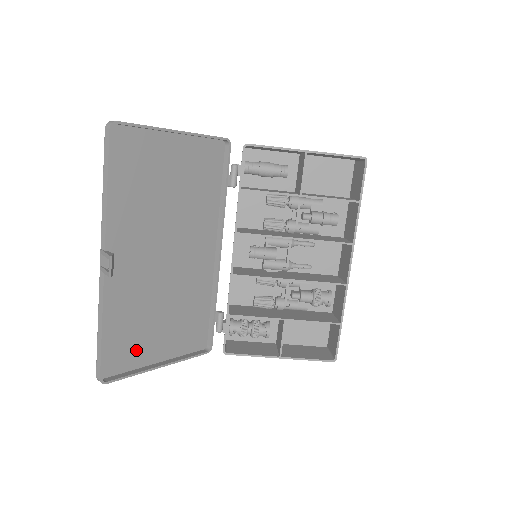
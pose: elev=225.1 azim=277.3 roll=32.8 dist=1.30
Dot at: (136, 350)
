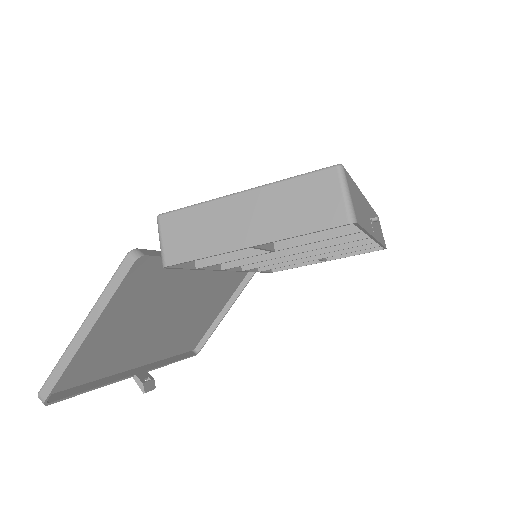
Dot at: (203, 327)
